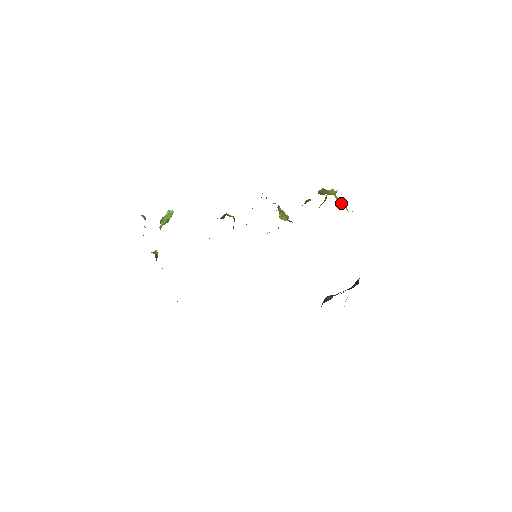
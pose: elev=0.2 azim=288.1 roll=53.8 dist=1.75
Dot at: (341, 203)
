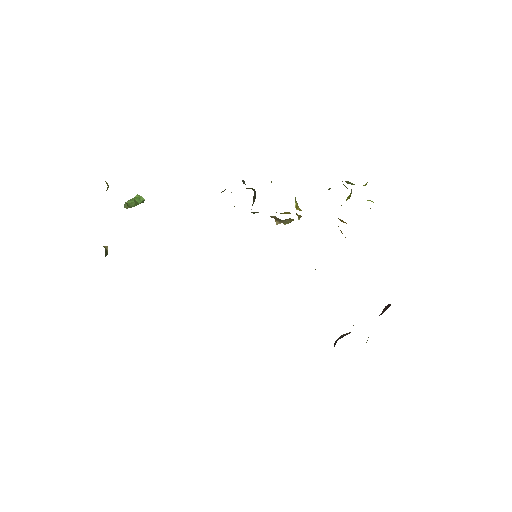
Dot at: occluded
